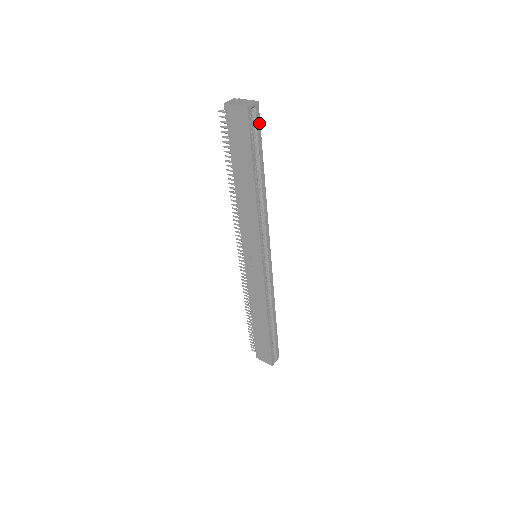
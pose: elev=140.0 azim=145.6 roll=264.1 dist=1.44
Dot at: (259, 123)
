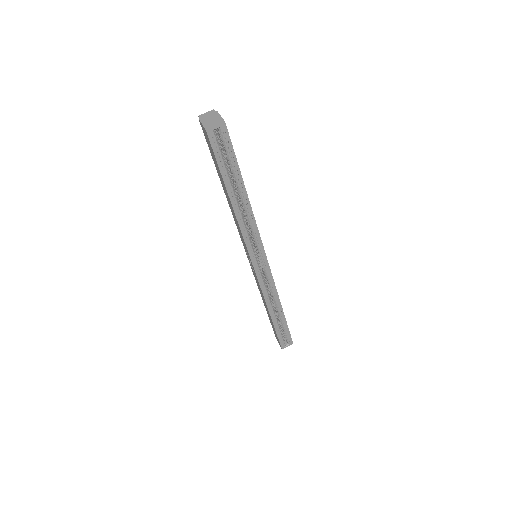
Dot at: (230, 143)
